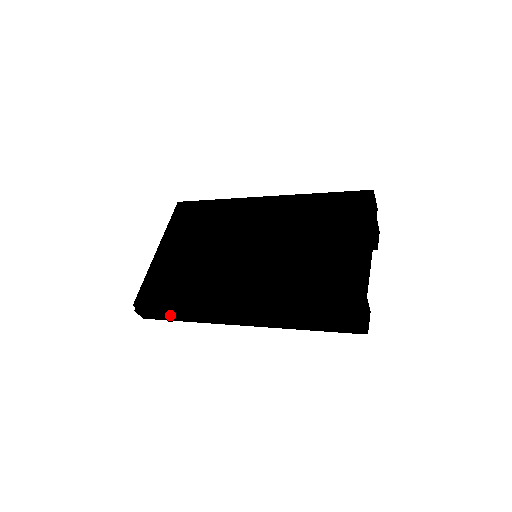
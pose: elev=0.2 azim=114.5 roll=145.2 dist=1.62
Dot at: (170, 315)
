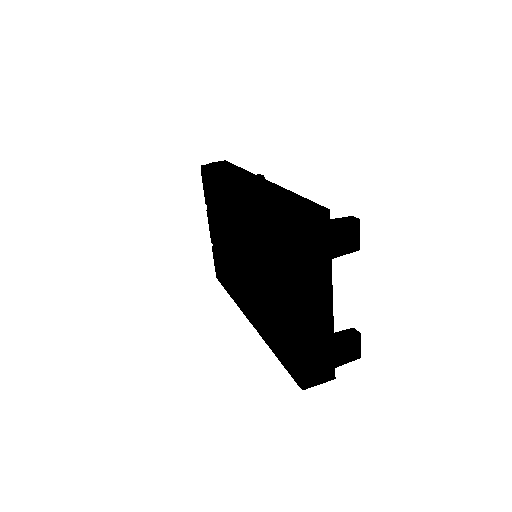
Dot at: occluded
